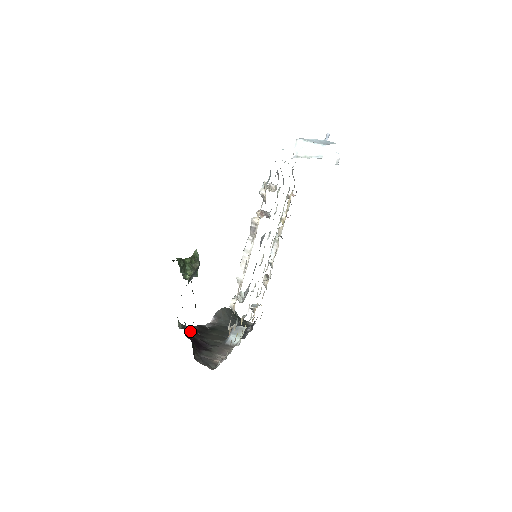
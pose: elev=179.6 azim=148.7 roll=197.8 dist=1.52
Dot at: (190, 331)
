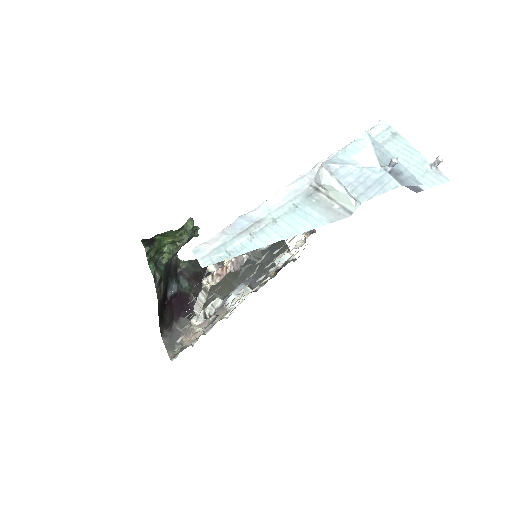
Dot at: (188, 279)
